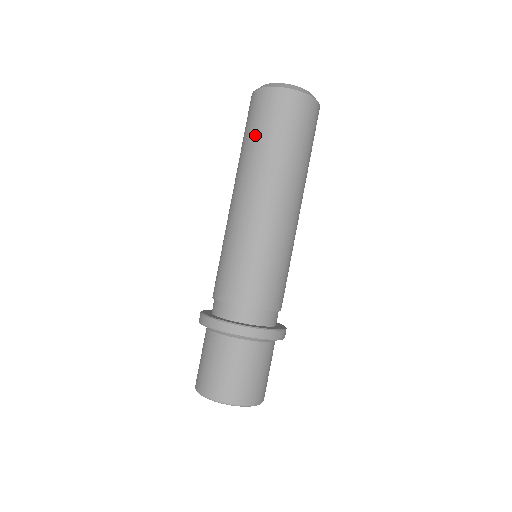
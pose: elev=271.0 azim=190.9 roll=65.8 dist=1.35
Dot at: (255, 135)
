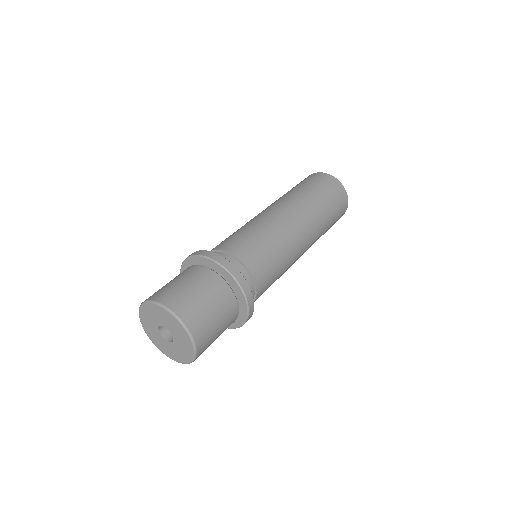
Dot at: (291, 189)
